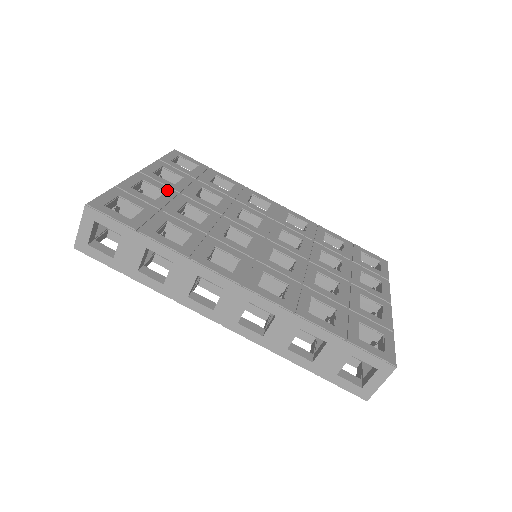
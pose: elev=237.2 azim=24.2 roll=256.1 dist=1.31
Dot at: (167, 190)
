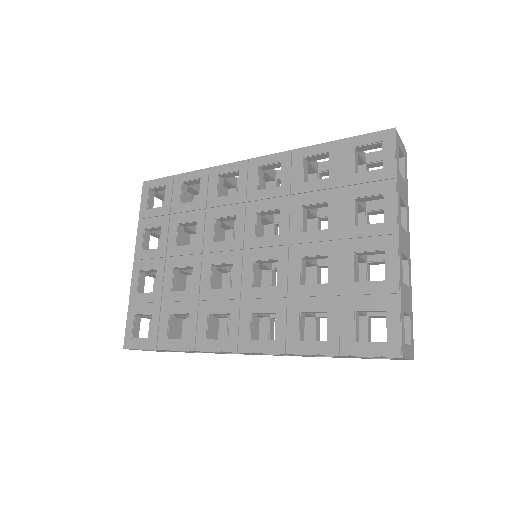
Dot at: (157, 266)
